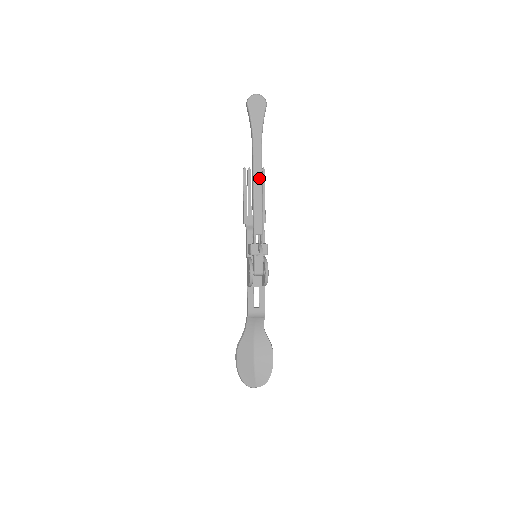
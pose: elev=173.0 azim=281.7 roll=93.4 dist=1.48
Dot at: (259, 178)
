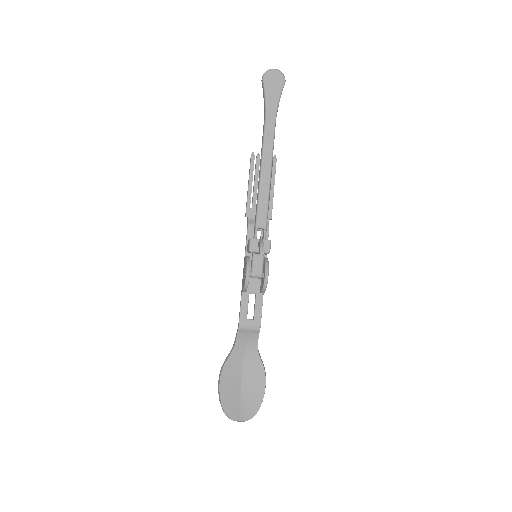
Dot at: (268, 162)
